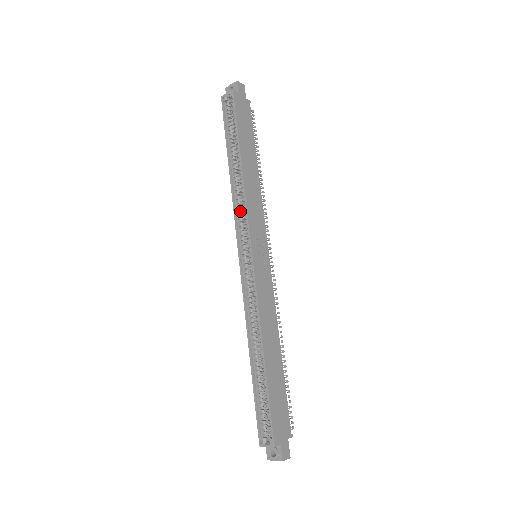
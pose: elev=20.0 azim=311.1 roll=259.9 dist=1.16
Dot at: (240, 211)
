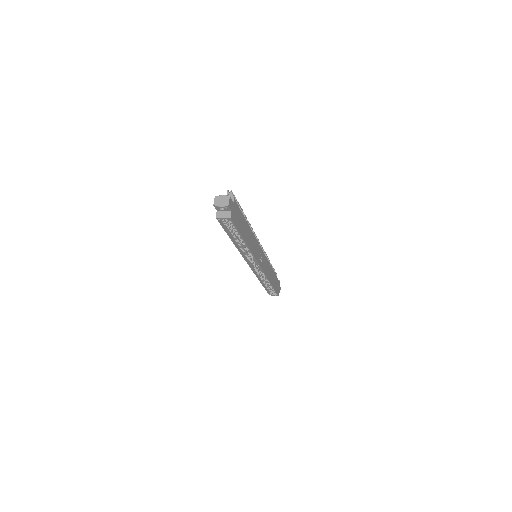
Dot at: (247, 254)
